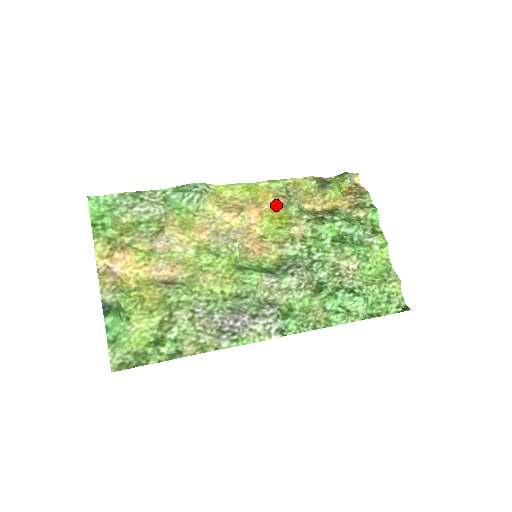
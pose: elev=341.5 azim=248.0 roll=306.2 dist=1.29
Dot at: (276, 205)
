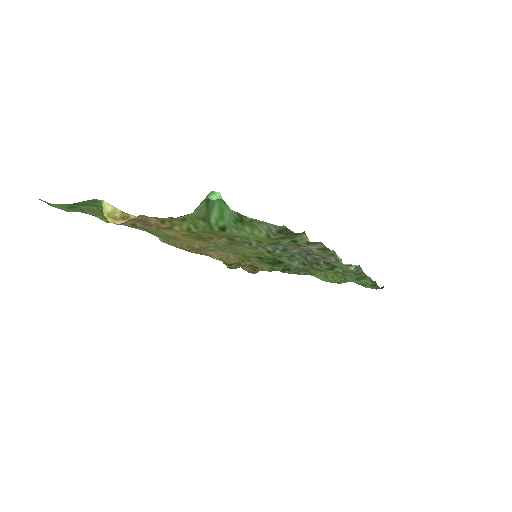
Dot at: (220, 260)
